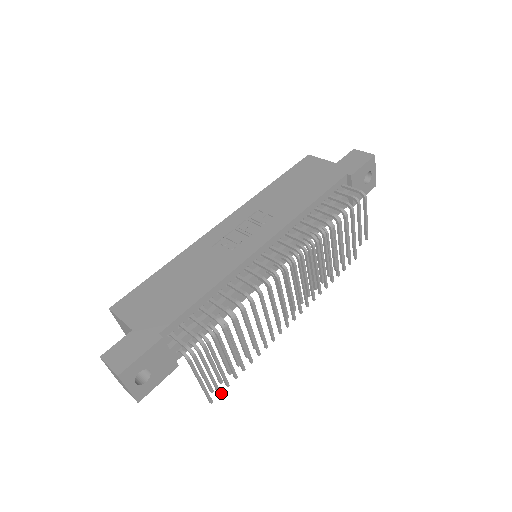
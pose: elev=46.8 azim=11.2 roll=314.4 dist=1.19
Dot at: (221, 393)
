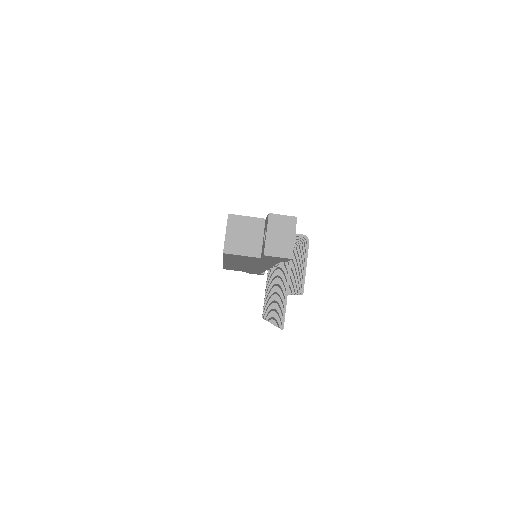
Dot at: occluded
